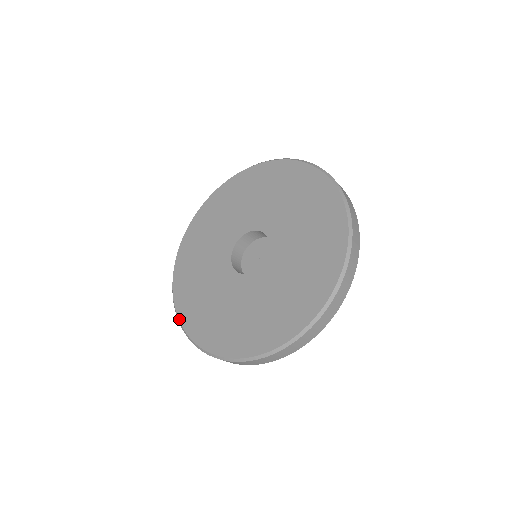
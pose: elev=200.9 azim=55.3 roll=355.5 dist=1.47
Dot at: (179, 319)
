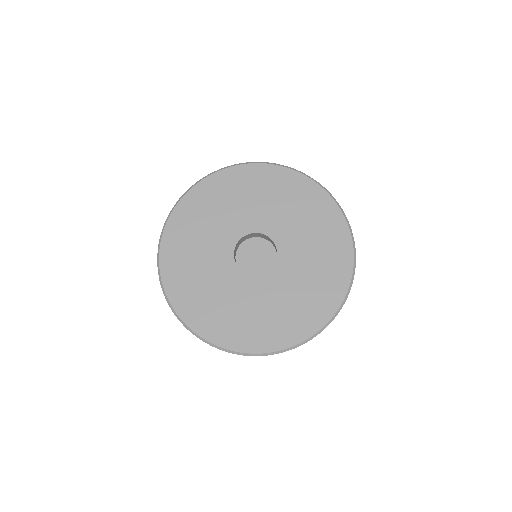
Dot at: (177, 312)
